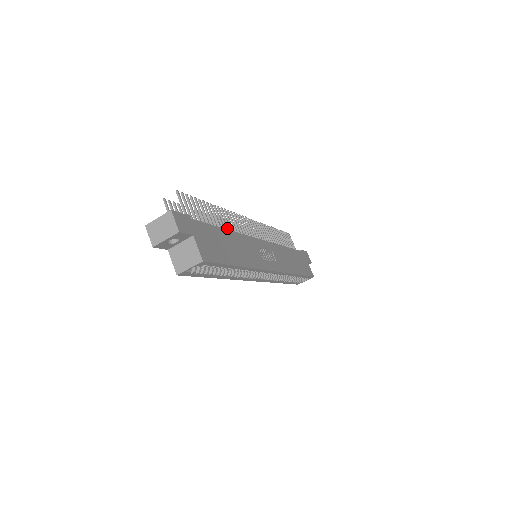
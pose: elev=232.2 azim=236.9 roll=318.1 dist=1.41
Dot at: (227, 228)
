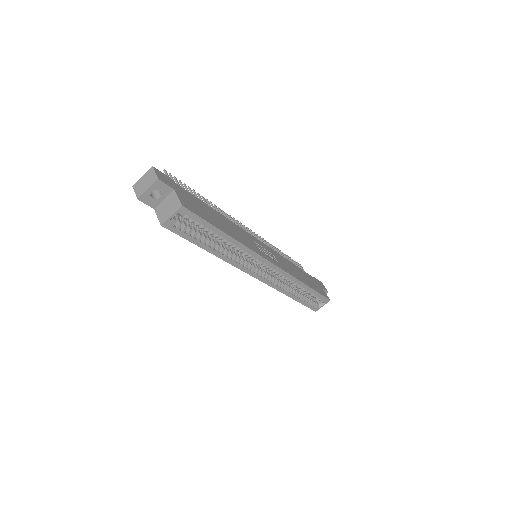
Dot at: occluded
